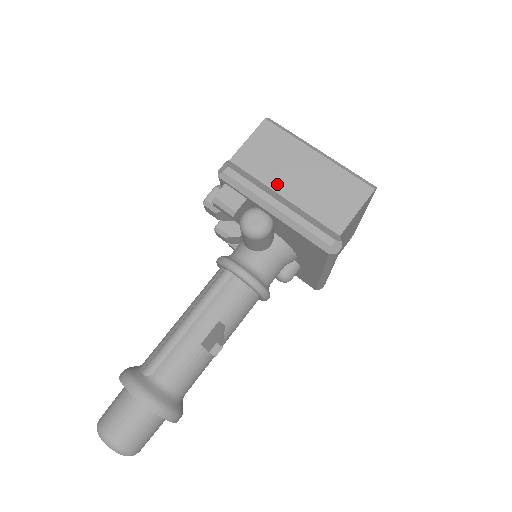
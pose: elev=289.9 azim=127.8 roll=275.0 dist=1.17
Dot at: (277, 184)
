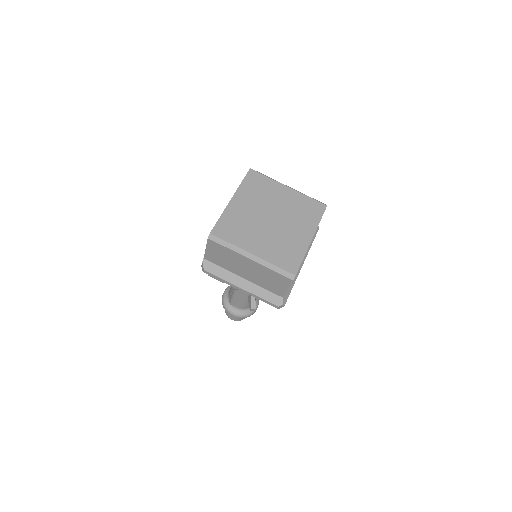
Dot at: (236, 272)
